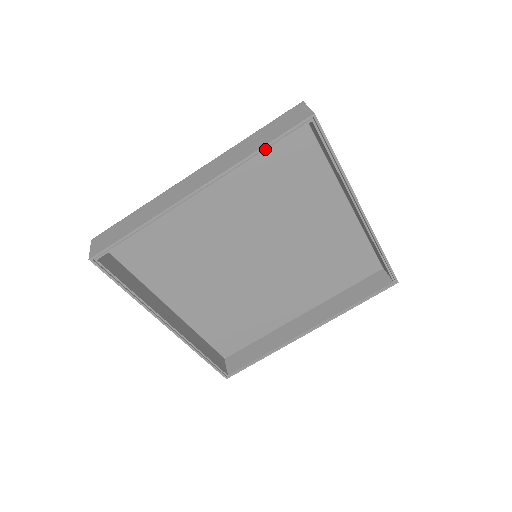
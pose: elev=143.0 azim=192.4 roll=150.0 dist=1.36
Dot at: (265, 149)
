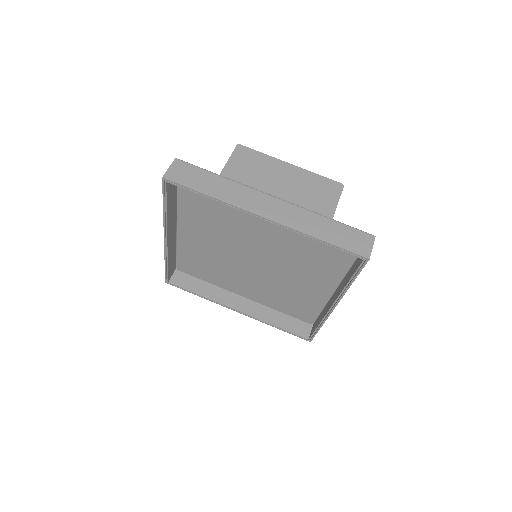
Dot at: (165, 207)
